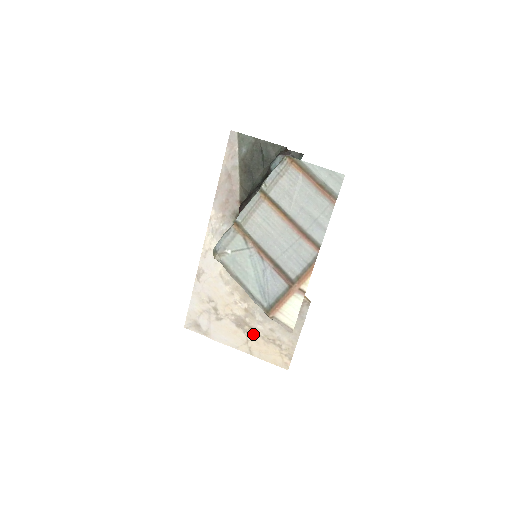
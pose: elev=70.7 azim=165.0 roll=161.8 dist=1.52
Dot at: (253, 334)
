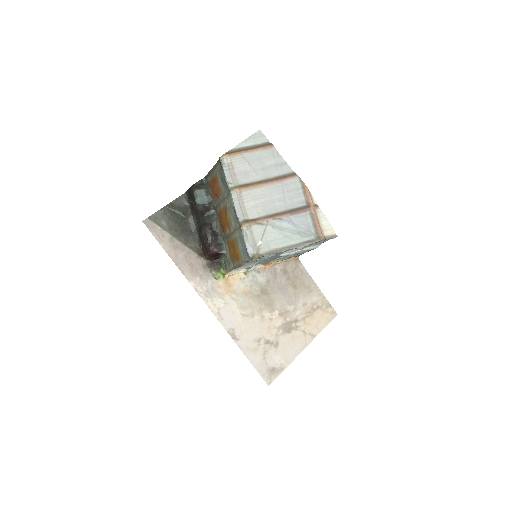
Dot at: (301, 323)
